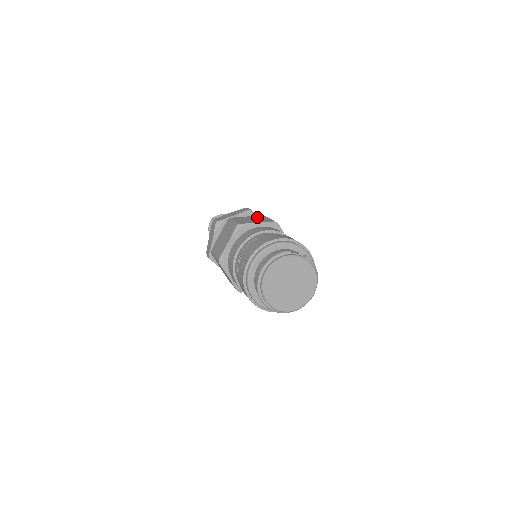
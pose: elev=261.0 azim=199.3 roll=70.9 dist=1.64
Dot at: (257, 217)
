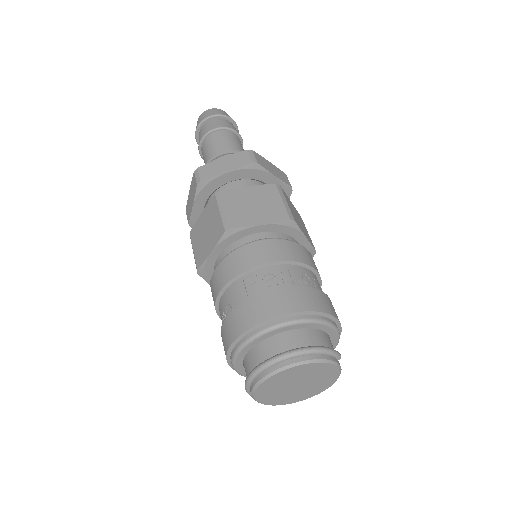
Dot at: occluded
